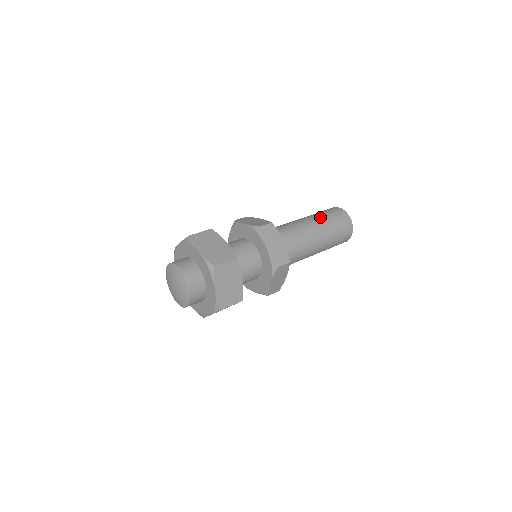
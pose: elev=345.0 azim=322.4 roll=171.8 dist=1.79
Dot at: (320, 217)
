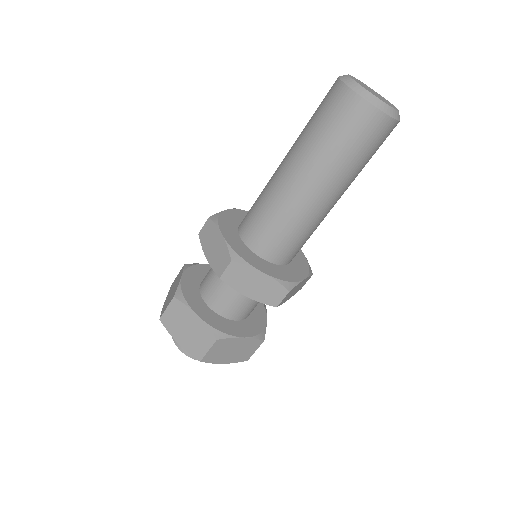
Dot at: (313, 150)
